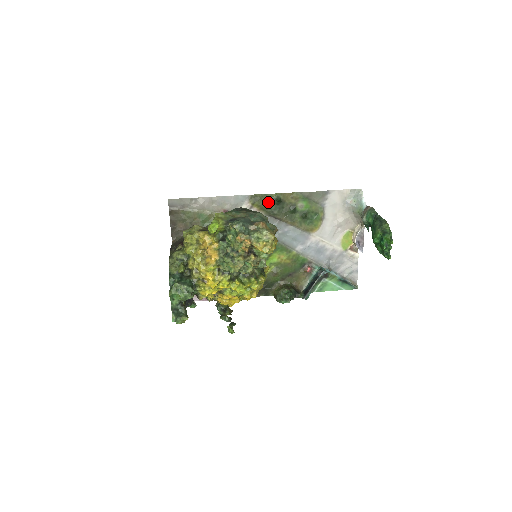
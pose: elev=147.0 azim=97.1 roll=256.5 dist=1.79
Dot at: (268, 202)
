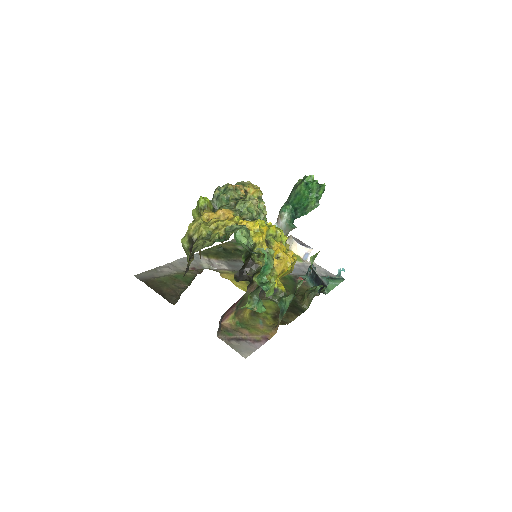
Dot at: (216, 252)
